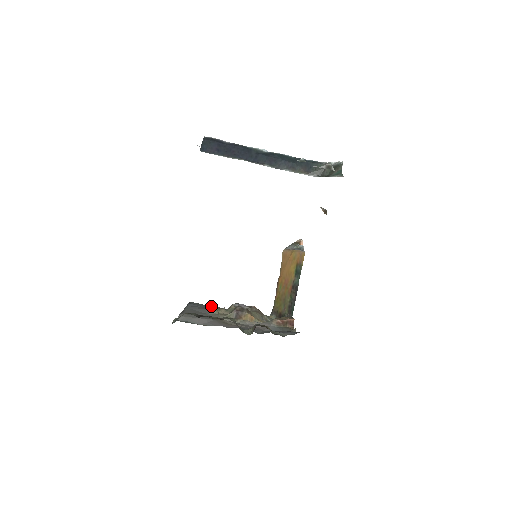
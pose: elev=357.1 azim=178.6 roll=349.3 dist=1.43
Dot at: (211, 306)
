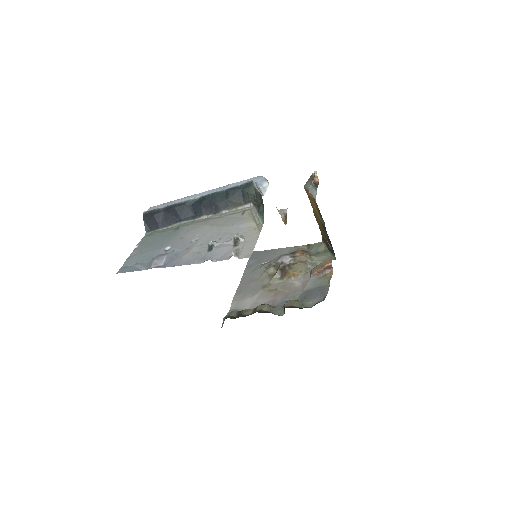
Dot at: (269, 251)
